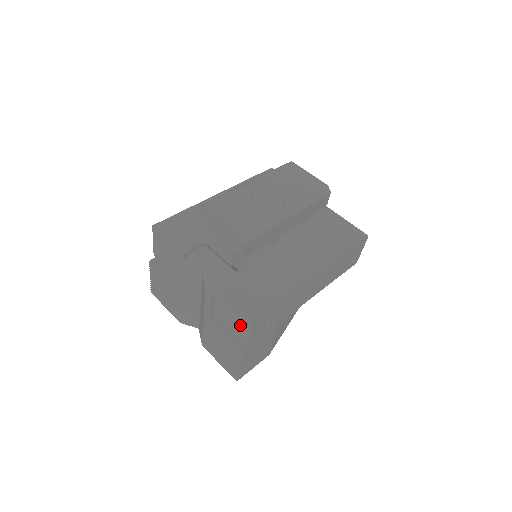
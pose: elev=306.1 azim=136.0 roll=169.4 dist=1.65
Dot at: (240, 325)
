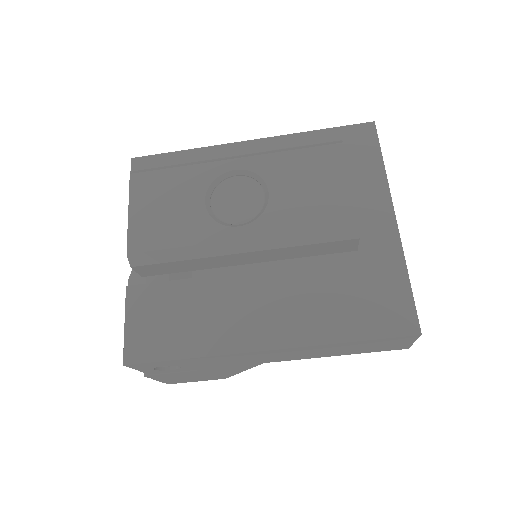
Dot at: occluded
